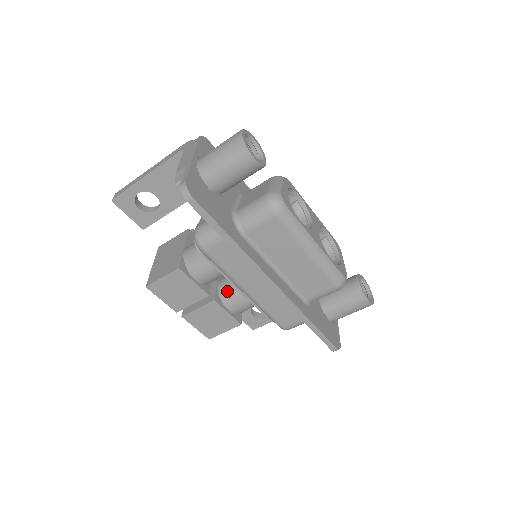
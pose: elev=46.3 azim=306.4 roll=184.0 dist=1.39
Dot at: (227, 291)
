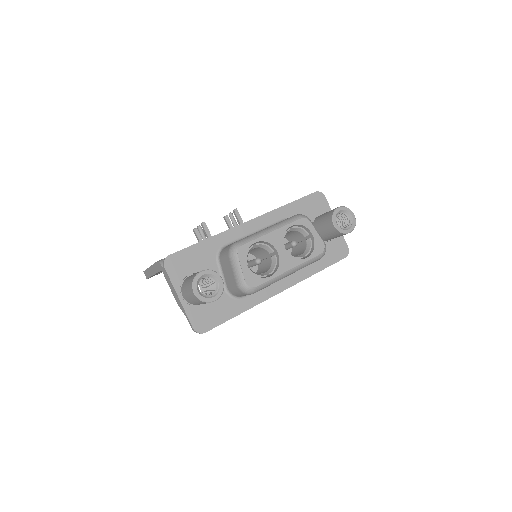
Dot at: occluded
